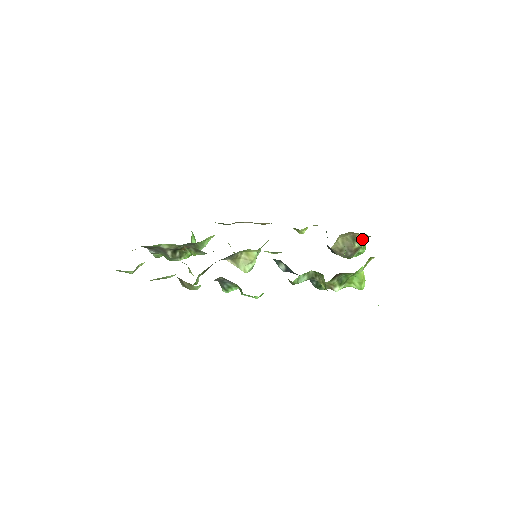
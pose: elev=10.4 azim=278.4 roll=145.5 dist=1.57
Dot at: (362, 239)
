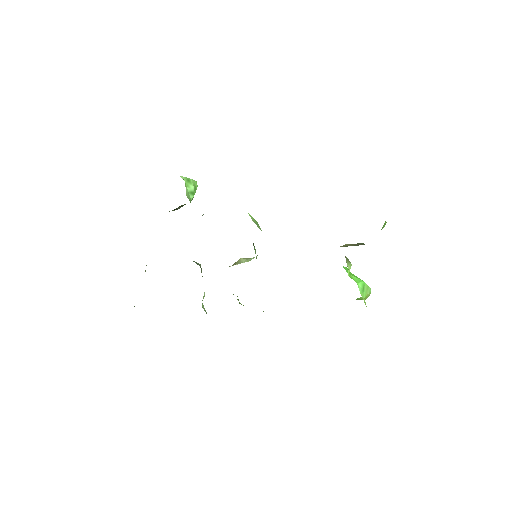
Dot at: occluded
